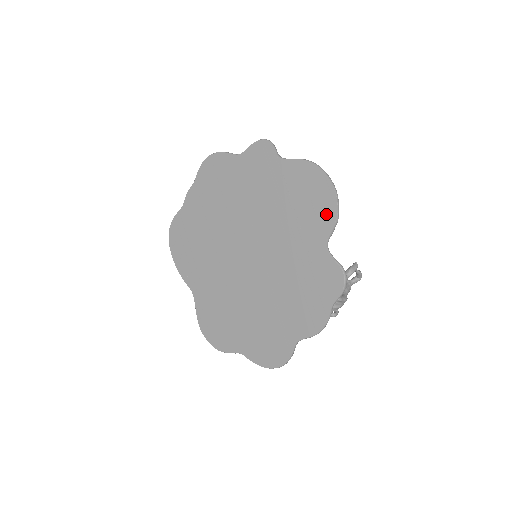
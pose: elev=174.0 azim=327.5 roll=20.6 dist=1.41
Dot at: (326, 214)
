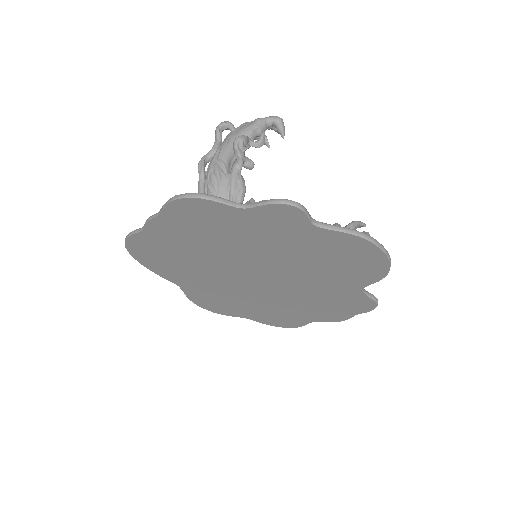
Dot at: (371, 274)
